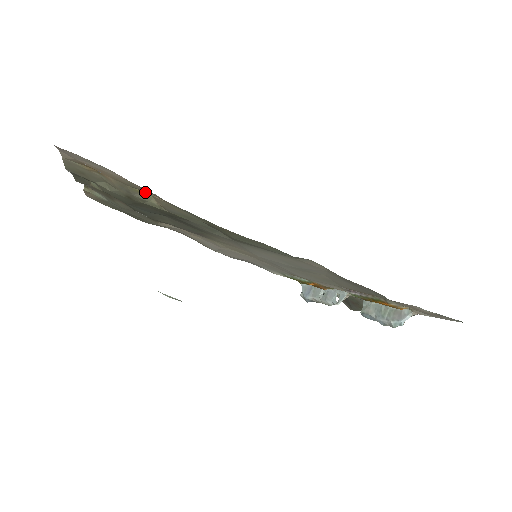
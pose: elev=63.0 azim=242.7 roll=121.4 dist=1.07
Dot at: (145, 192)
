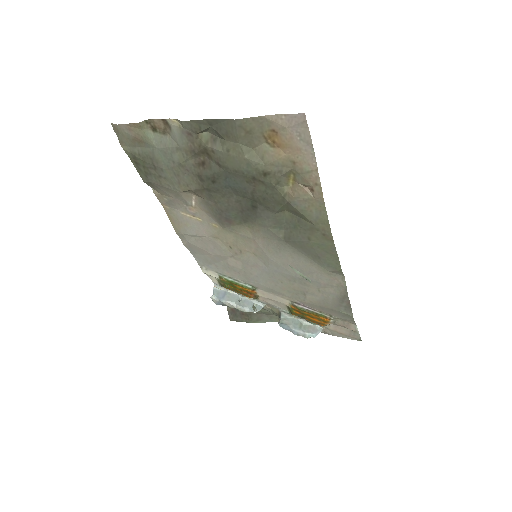
Dot at: (298, 180)
